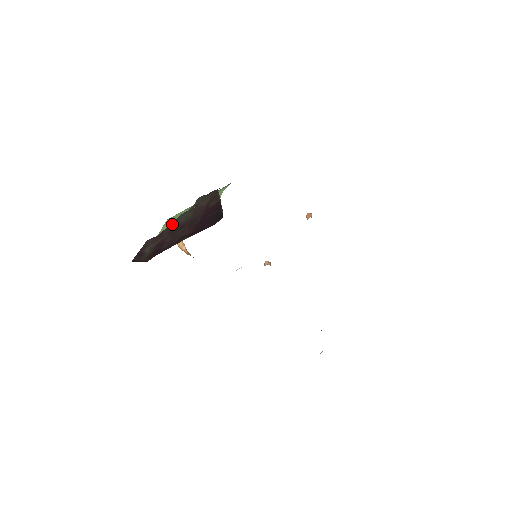
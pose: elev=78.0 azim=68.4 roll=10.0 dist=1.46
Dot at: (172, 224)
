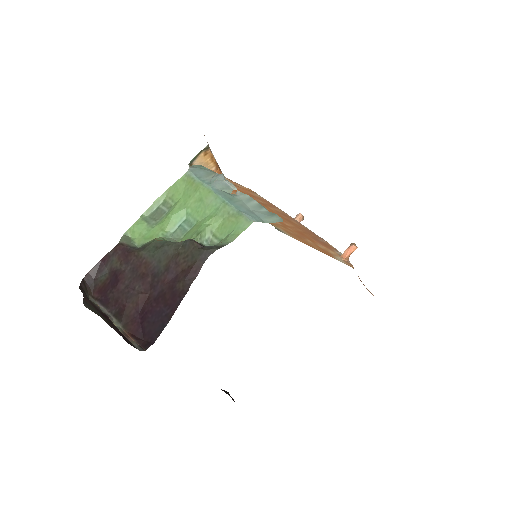
Dot at: (145, 254)
